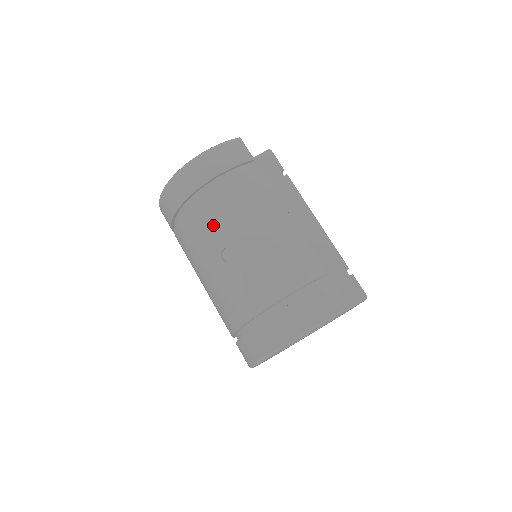
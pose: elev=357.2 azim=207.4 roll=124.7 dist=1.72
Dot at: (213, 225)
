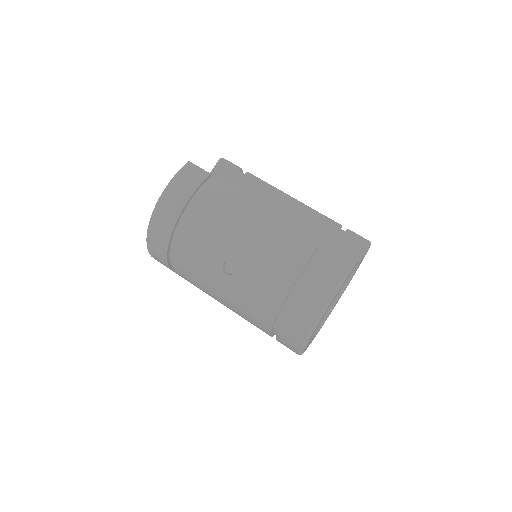
Dot at: (204, 249)
